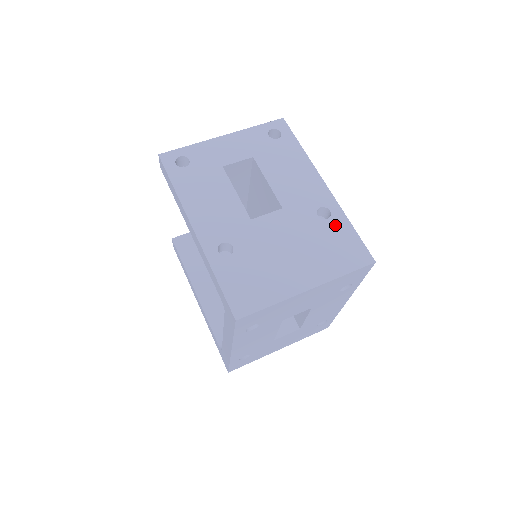
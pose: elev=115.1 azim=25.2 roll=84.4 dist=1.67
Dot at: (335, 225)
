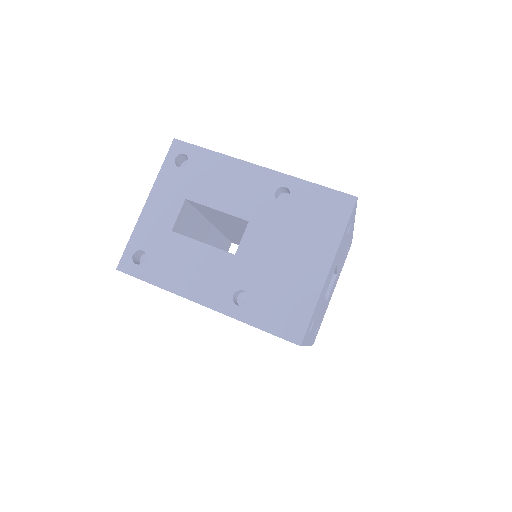
Dot at: (300, 196)
